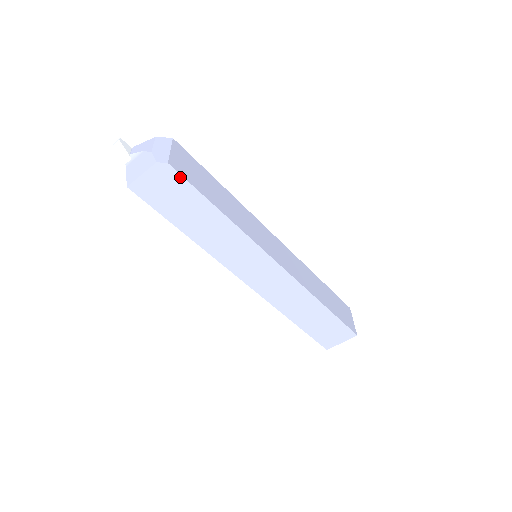
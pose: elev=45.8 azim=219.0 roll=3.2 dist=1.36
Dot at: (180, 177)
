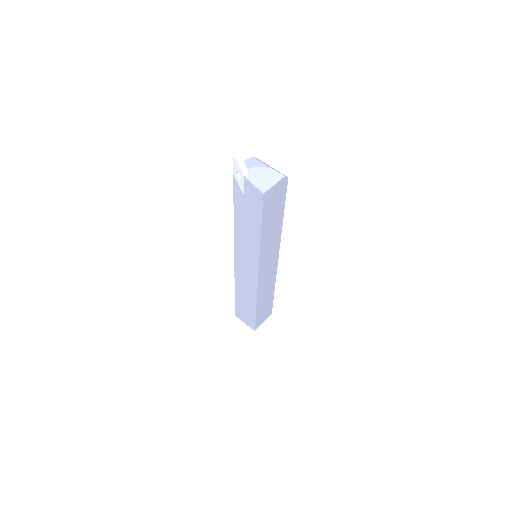
Dot at: (286, 189)
